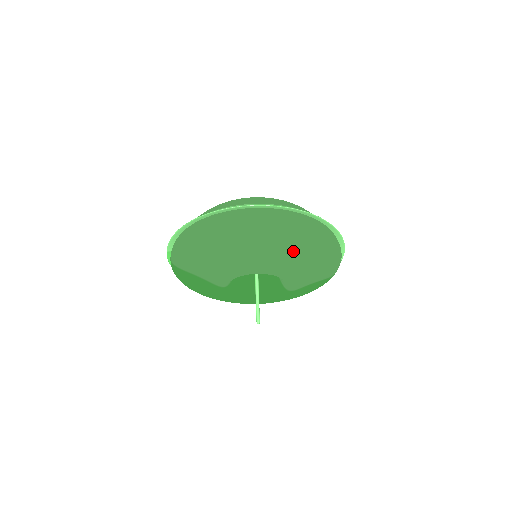
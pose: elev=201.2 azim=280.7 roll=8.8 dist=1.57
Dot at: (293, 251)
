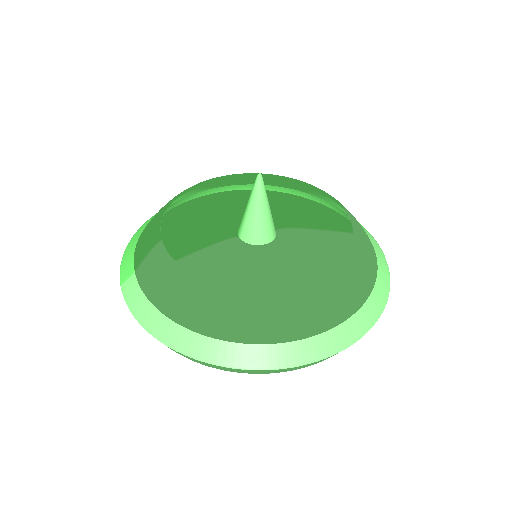
Dot at: occluded
